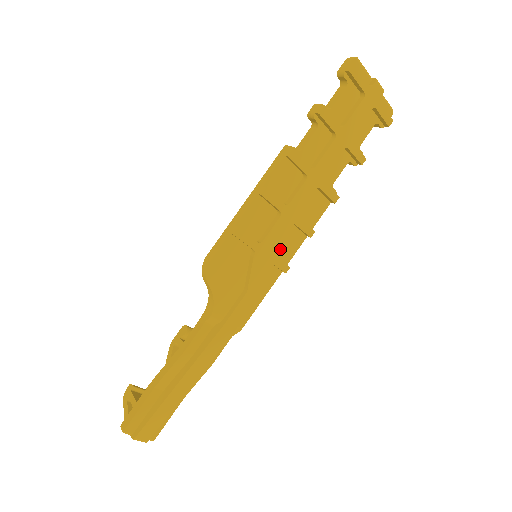
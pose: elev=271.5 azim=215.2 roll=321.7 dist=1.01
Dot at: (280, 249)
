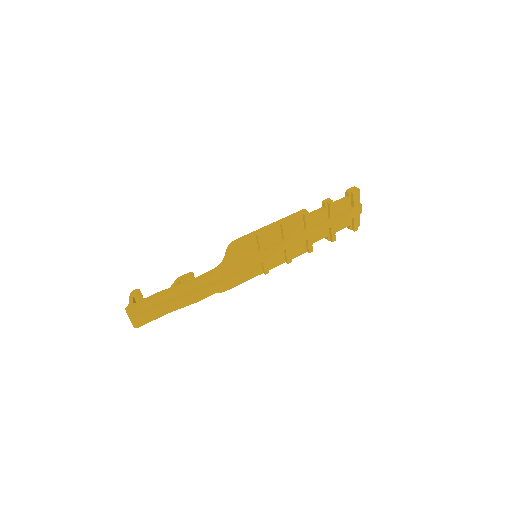
Dot at: (270, 260)
